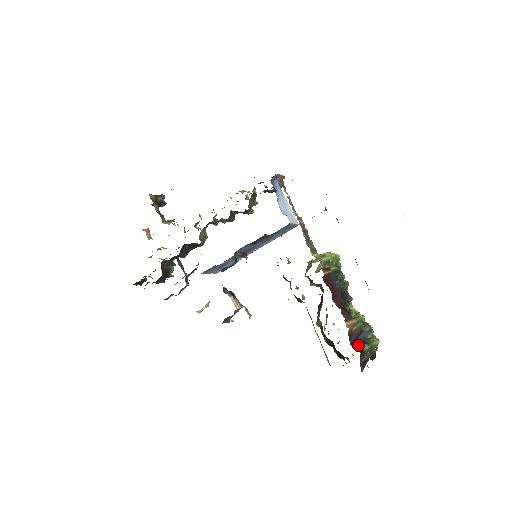
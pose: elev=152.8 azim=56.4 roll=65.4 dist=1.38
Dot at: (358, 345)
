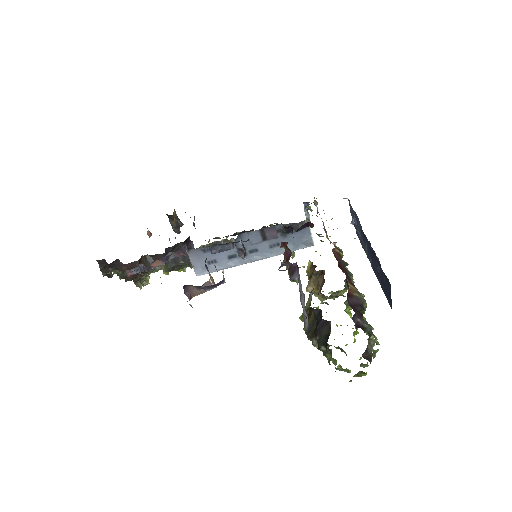
Dot at: (356, 310)
